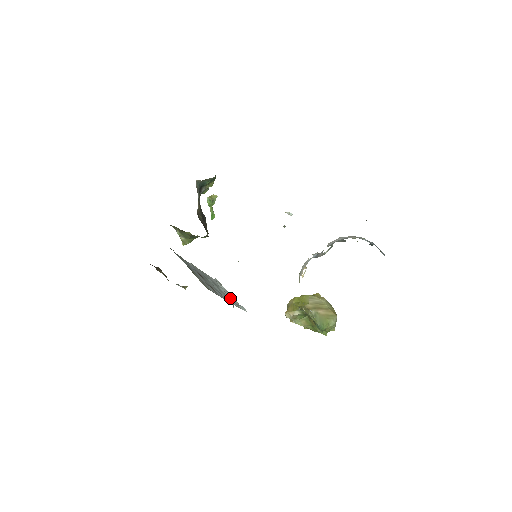
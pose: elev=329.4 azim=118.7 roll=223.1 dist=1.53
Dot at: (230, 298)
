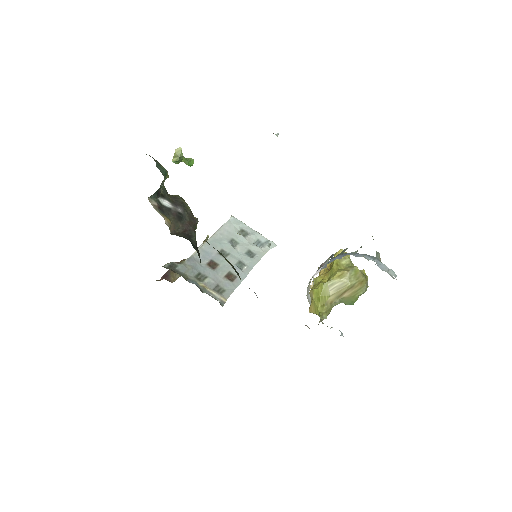
Dot at: (254, 241)
